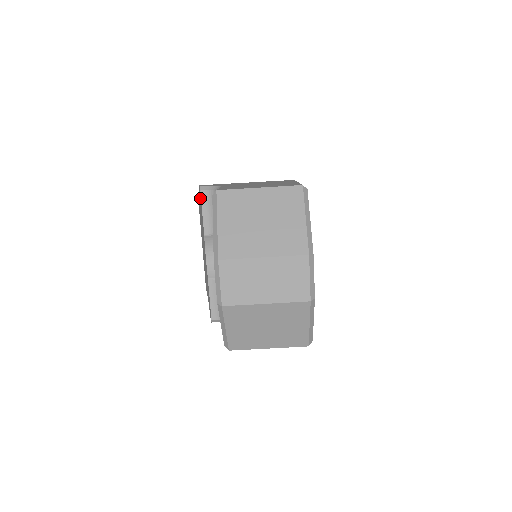
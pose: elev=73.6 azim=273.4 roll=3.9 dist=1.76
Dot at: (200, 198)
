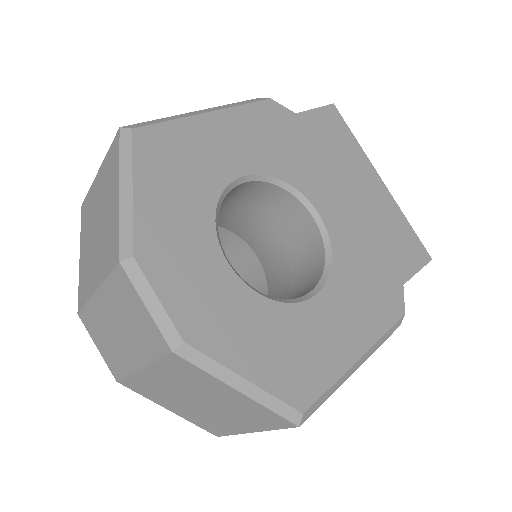
Dot at: occluded
